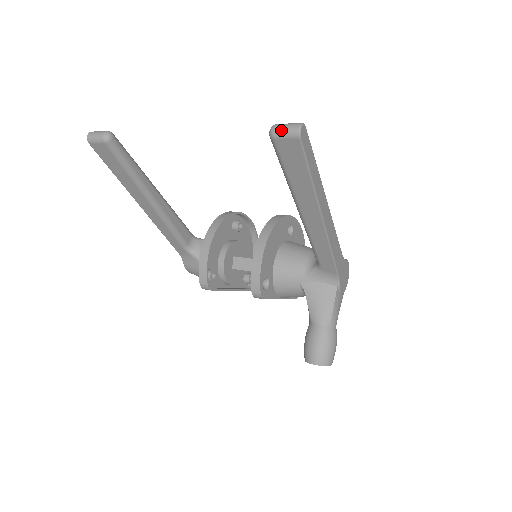
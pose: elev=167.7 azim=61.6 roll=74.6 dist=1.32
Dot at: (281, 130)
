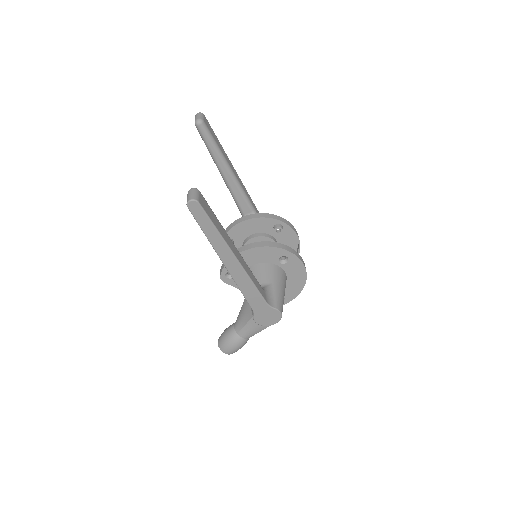
Dot at: (188, 194)
